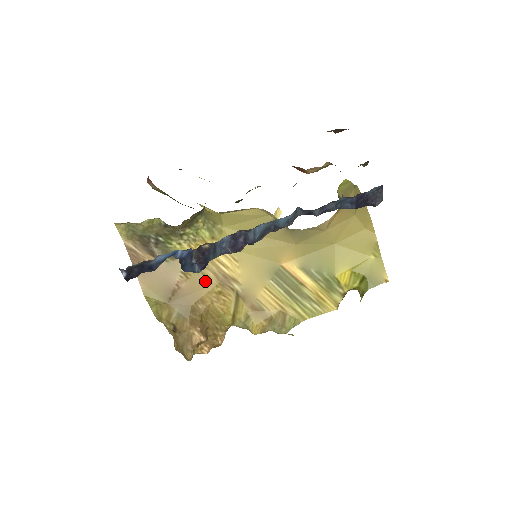
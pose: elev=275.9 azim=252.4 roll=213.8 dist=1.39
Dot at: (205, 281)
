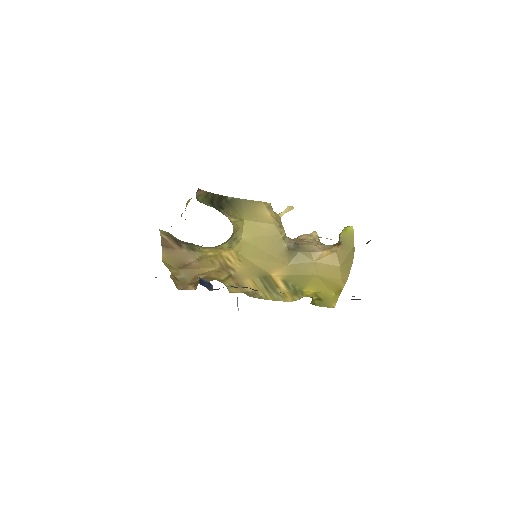
Dot at: (211, 265)
